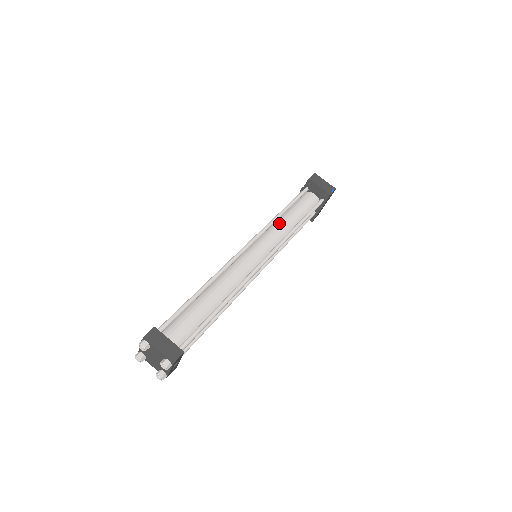
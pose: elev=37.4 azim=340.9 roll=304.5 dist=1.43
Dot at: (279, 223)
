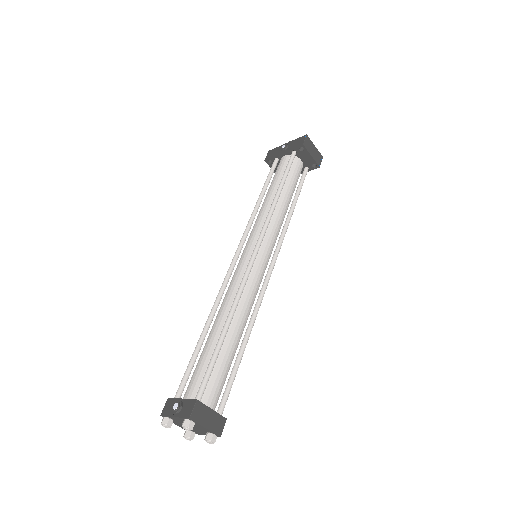
Dot at: (277, 210)
